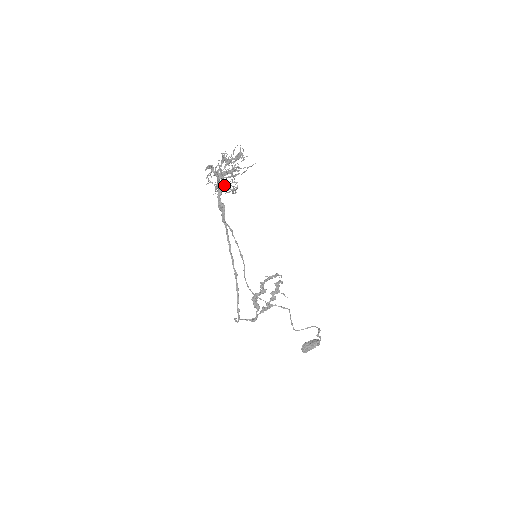
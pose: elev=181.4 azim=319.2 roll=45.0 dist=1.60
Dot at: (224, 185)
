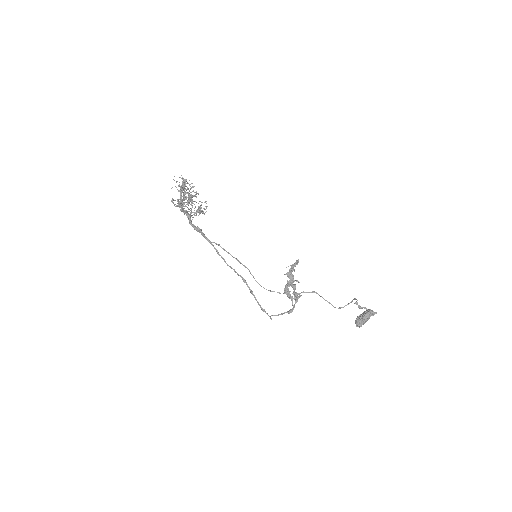
Dot at: (187, 213)
